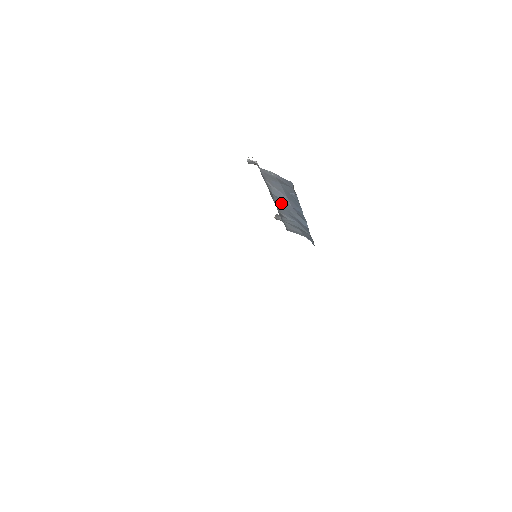
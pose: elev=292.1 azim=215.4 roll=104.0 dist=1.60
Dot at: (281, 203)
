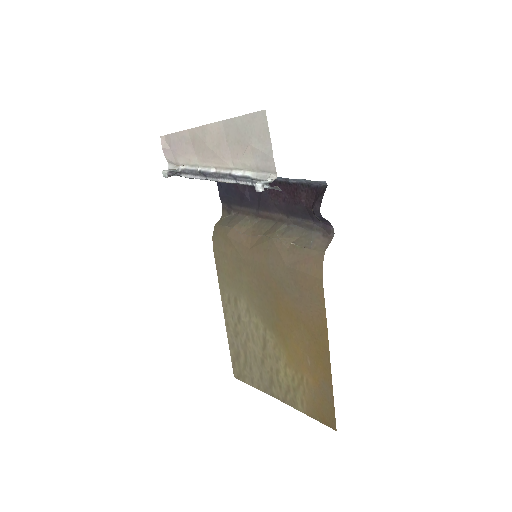
Dot at: occluded
